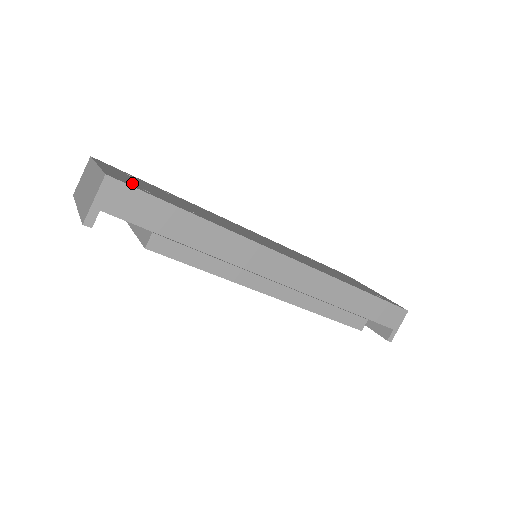
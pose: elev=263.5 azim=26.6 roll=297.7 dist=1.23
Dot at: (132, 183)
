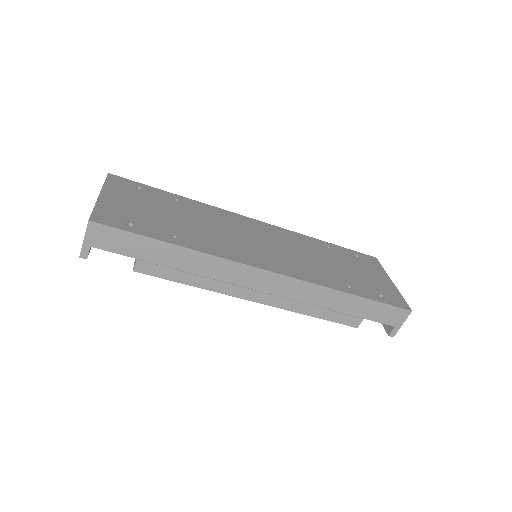
Dot at: (121, 216)
